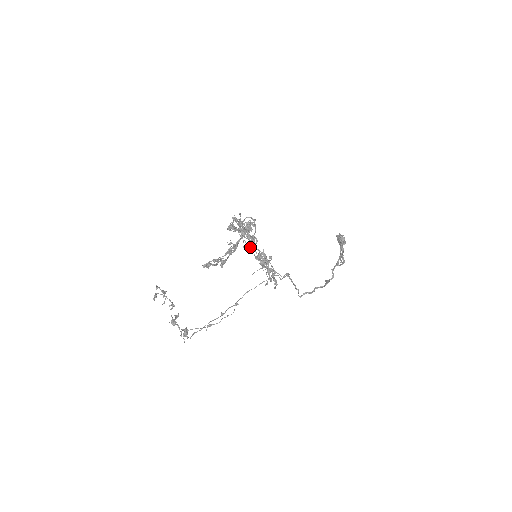
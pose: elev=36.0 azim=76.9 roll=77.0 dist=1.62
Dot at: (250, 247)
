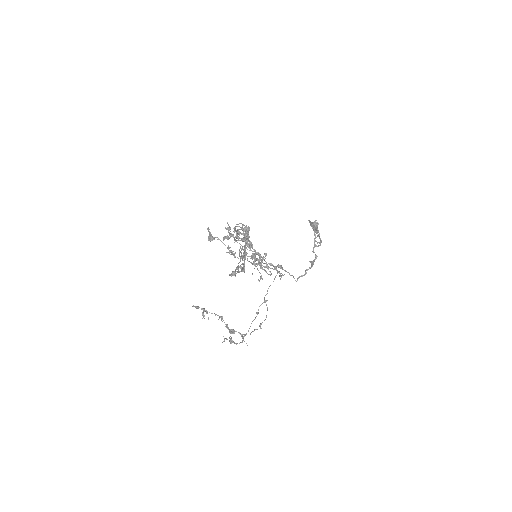
Dot at: (232, 252)
